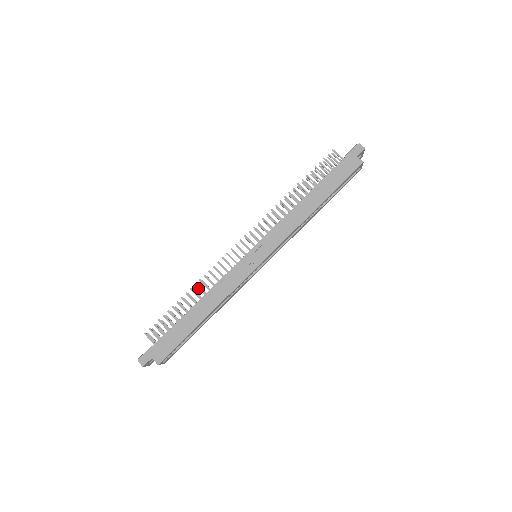
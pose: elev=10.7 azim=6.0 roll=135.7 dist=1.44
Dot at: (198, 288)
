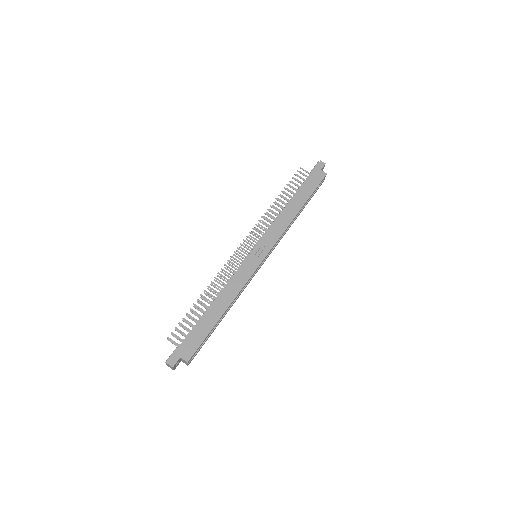
Dot at: (211, 289)
